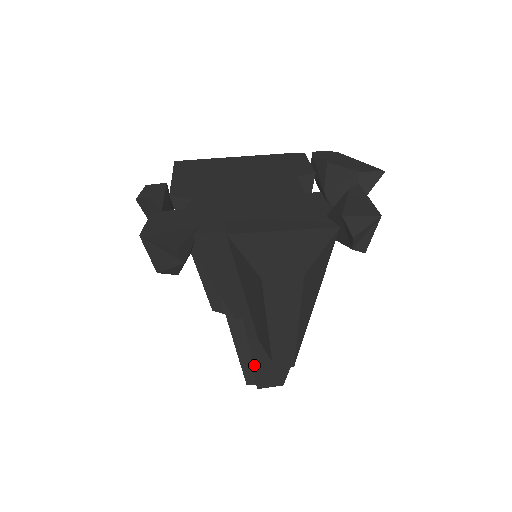
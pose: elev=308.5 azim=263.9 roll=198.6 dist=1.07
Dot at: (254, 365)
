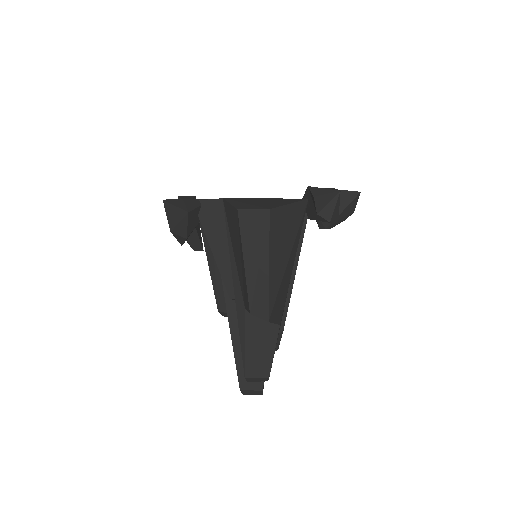
Dot at: (242, 344)
